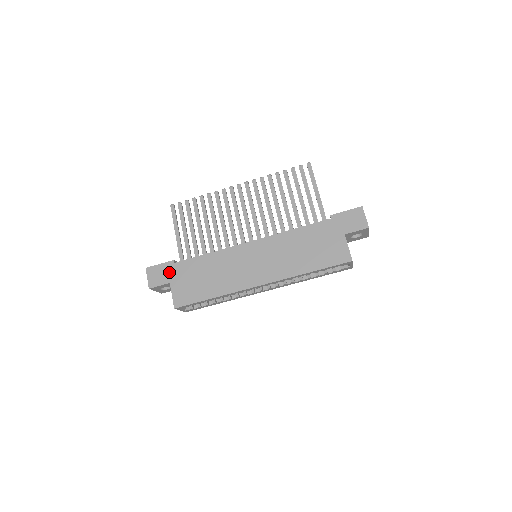
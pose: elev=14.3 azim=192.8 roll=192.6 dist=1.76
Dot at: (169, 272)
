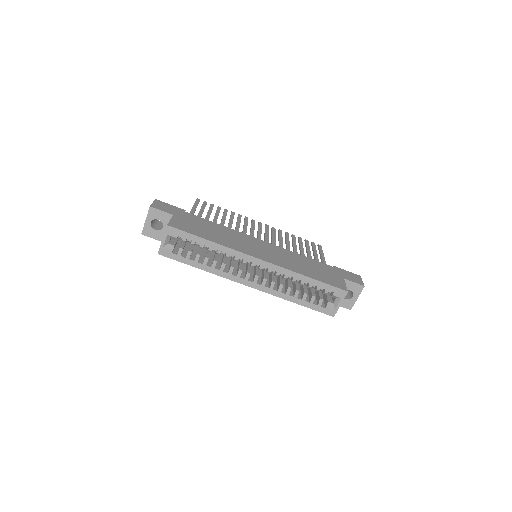
Dot at: (177, 211)
